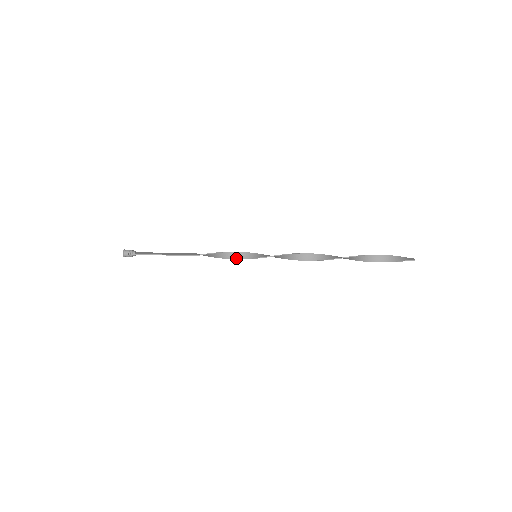
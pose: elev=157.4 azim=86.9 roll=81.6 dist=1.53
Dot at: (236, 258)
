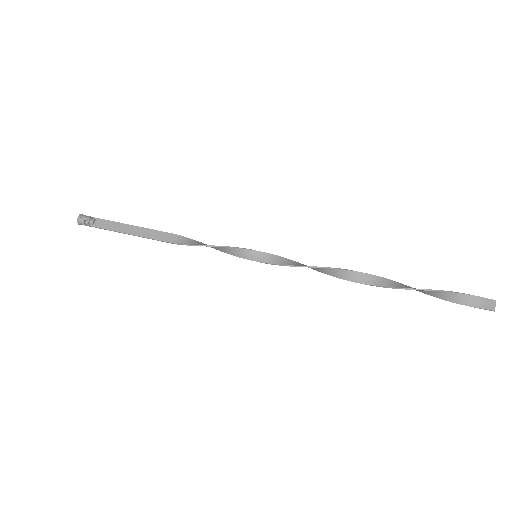
Dot at: (228, 253)
